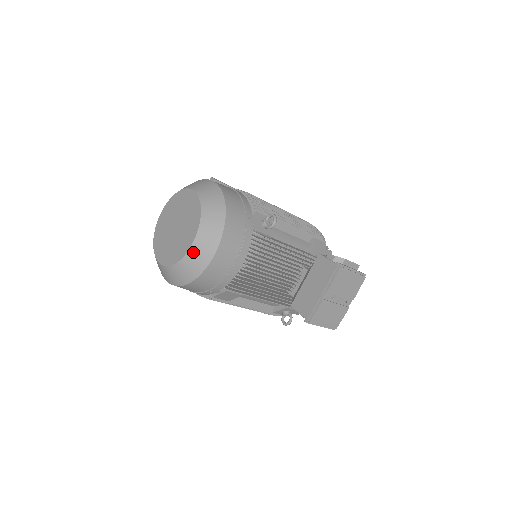
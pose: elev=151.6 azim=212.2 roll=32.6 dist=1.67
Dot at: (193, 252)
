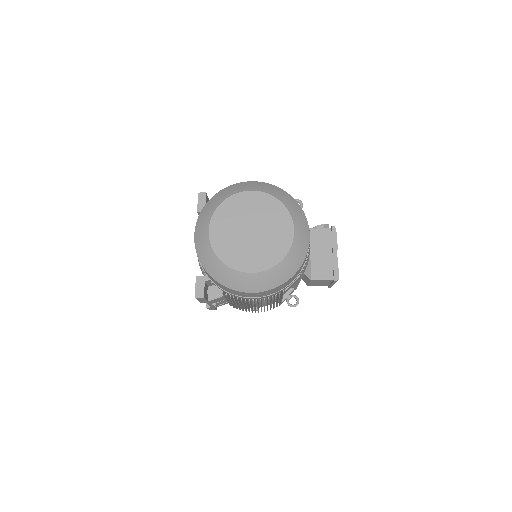
Dot at: (297, 240)
